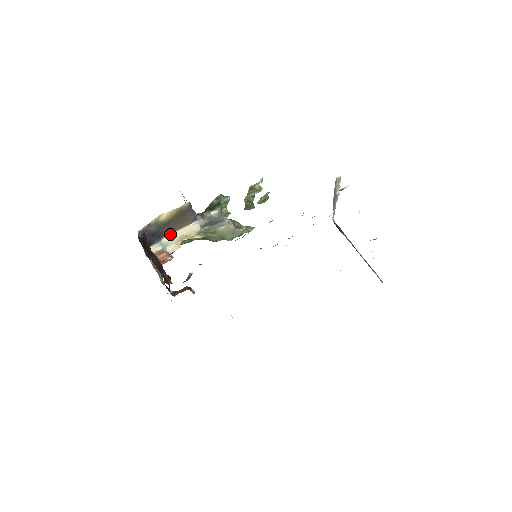
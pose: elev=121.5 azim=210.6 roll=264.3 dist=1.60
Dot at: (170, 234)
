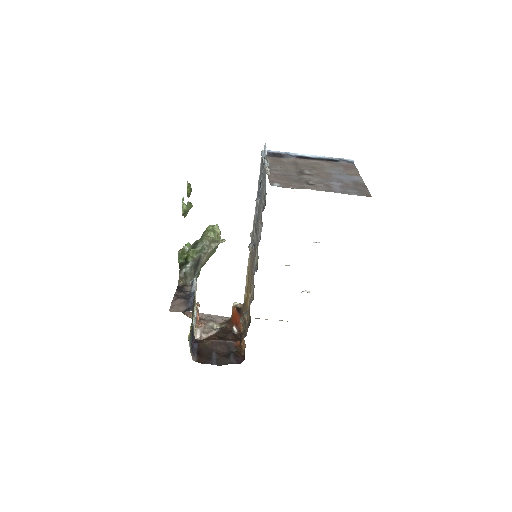
Dot at: occluded
